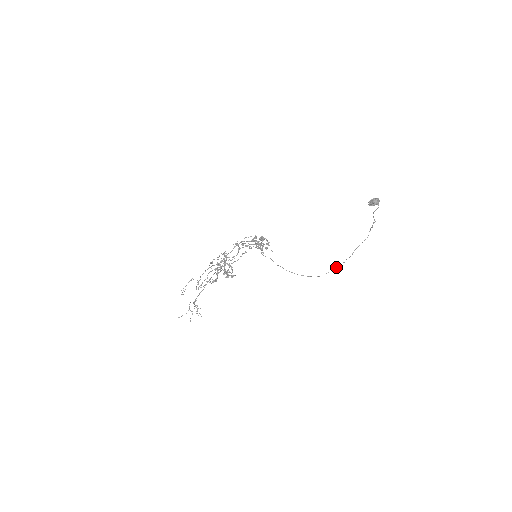
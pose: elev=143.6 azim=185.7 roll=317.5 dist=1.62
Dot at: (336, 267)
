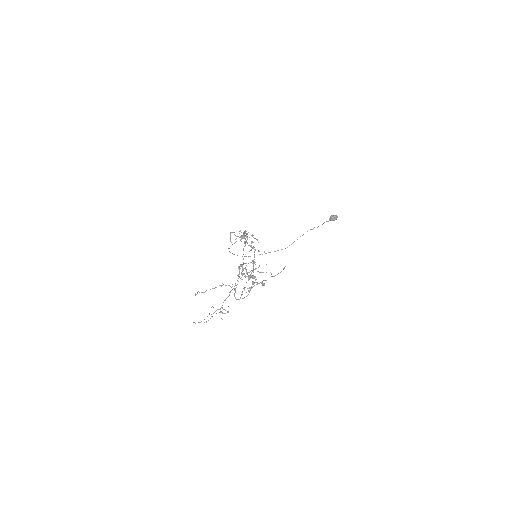
Dot at: (268, 252)
